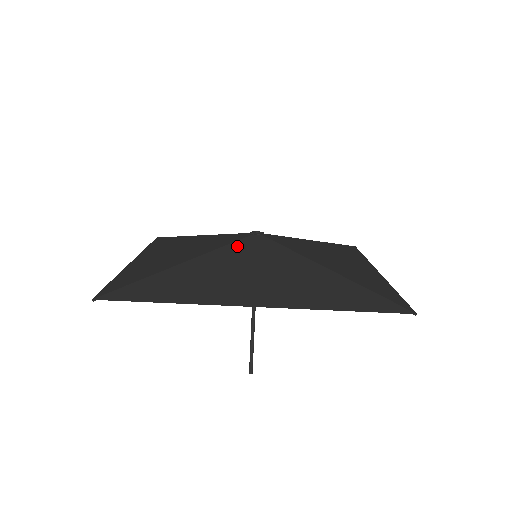
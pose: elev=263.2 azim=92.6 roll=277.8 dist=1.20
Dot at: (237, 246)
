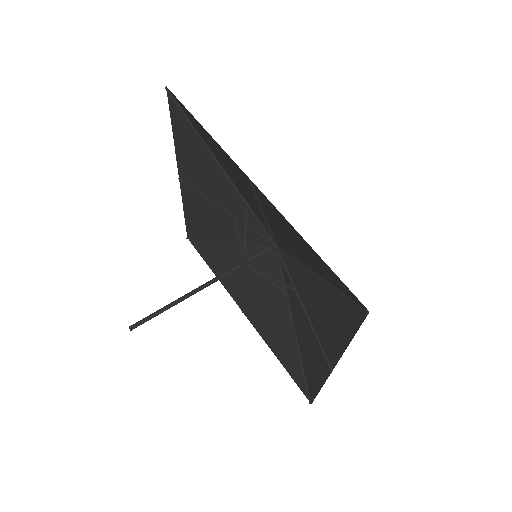
Dot at: (260, 218)
